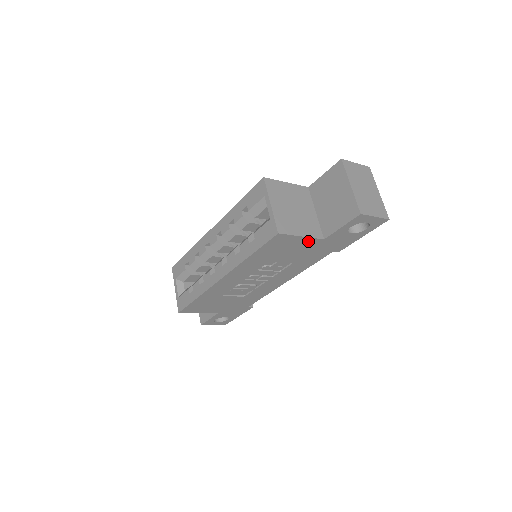
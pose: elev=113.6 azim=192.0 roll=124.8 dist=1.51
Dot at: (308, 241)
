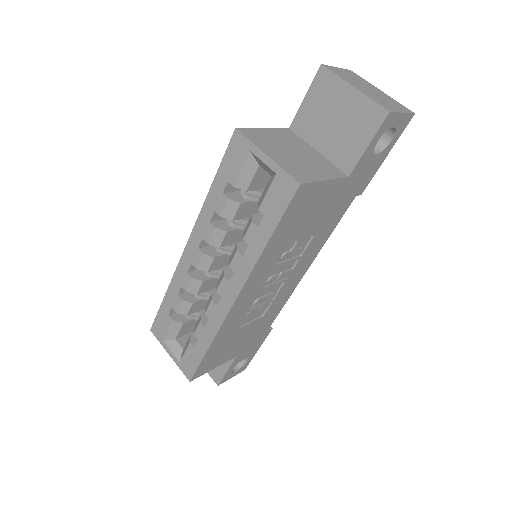
Dot at: (332, 187)
